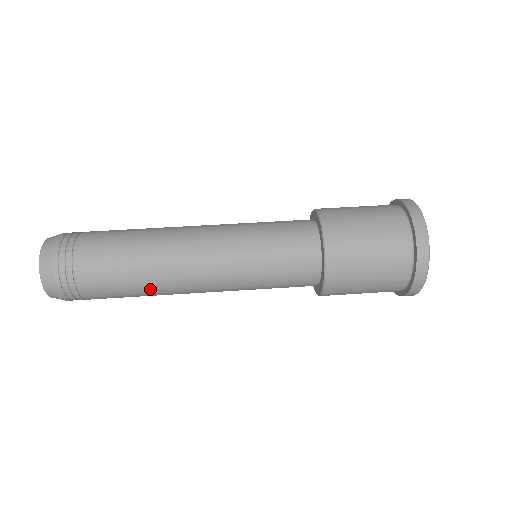
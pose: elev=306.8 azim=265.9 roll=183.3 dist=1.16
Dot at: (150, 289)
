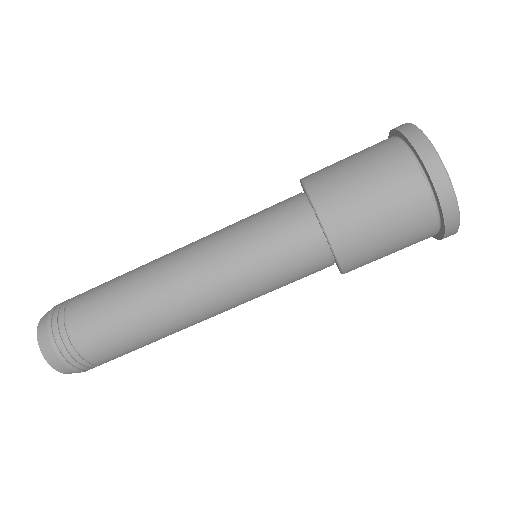
Dot at: occluded
